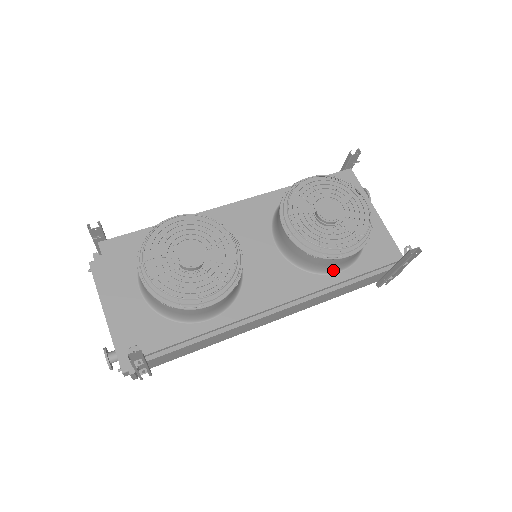
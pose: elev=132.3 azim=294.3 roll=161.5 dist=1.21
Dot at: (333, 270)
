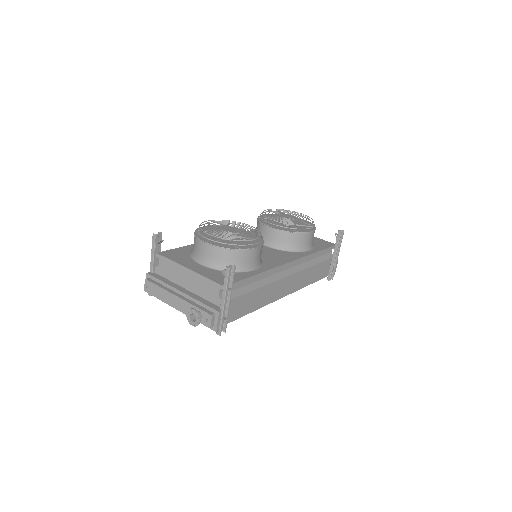
Dot at: (305, 249)
